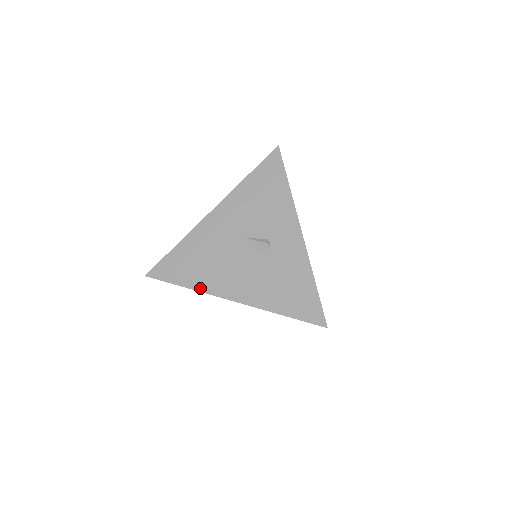
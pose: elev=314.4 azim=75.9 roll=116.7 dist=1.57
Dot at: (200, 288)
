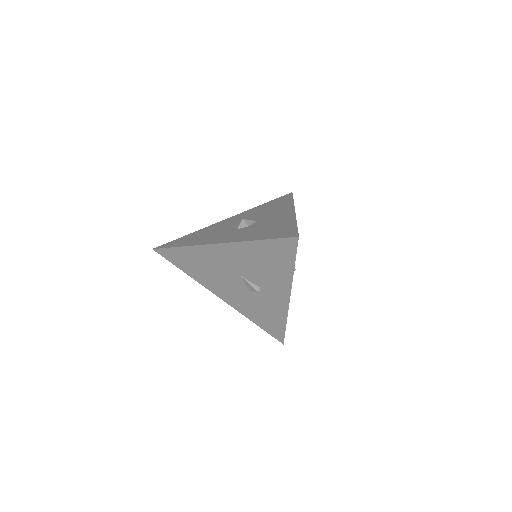
Dot at: (198, 280)
